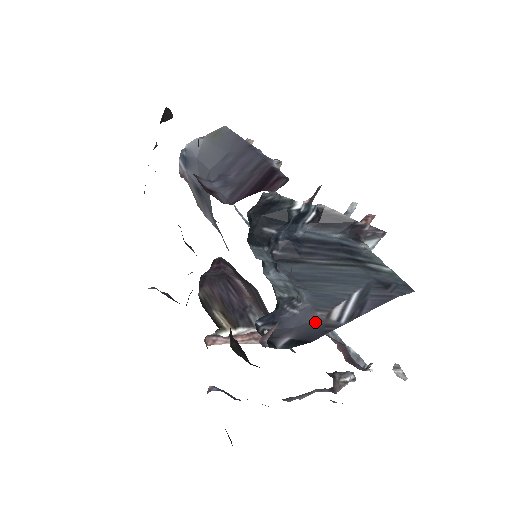
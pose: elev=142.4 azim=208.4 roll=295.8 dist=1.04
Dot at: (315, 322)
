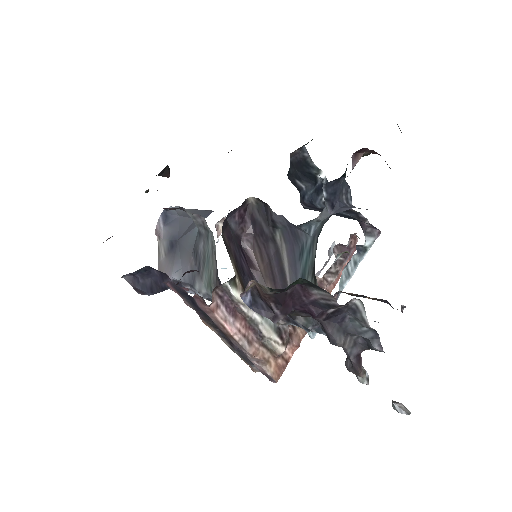
Dot at: occluded
